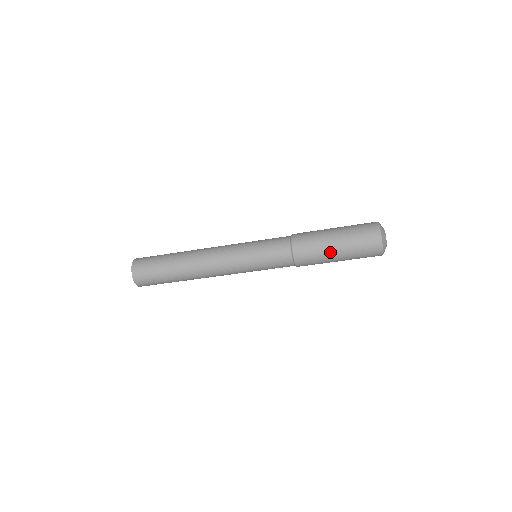
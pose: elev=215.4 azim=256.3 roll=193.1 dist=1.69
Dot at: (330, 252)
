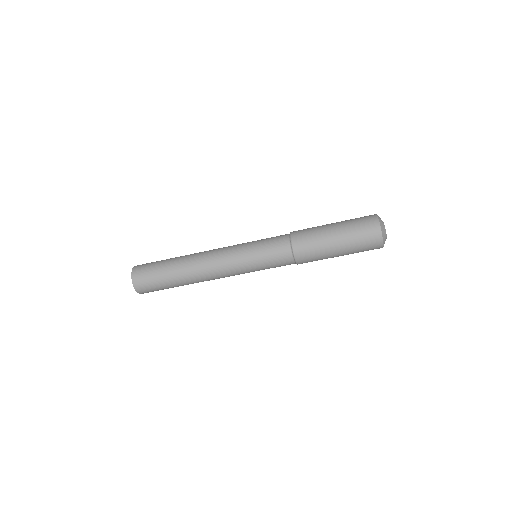
Dot at: (329, 241)
